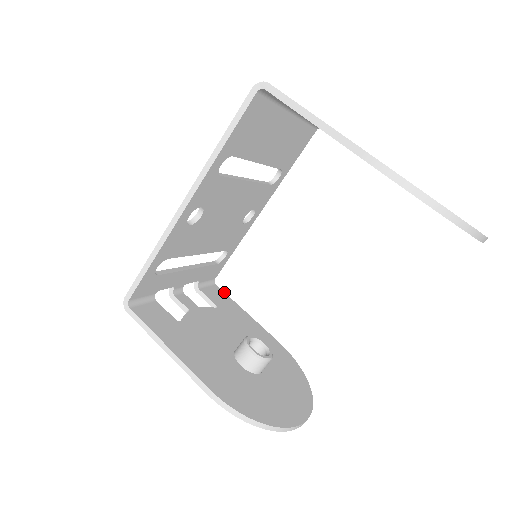
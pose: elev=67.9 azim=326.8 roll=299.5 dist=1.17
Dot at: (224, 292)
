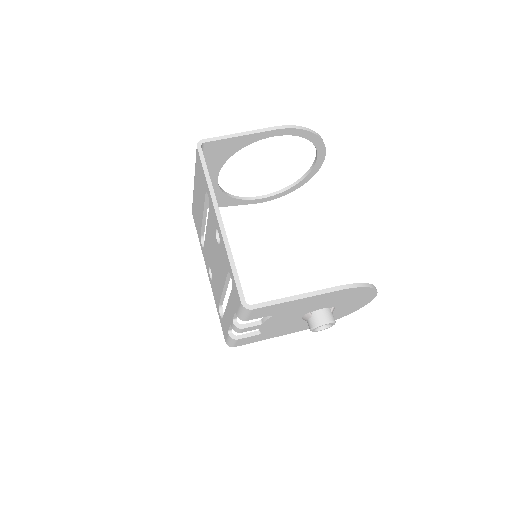
Dot at: occluded
